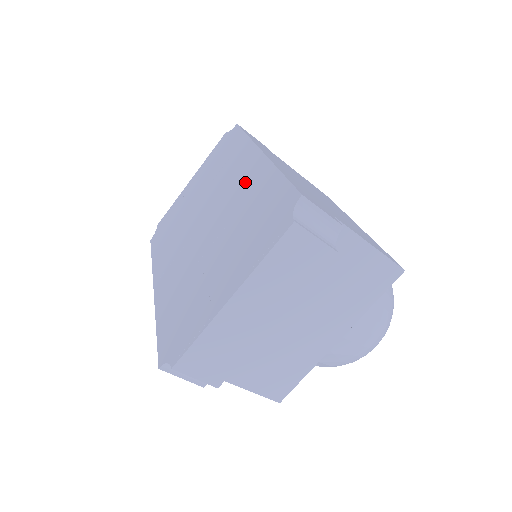
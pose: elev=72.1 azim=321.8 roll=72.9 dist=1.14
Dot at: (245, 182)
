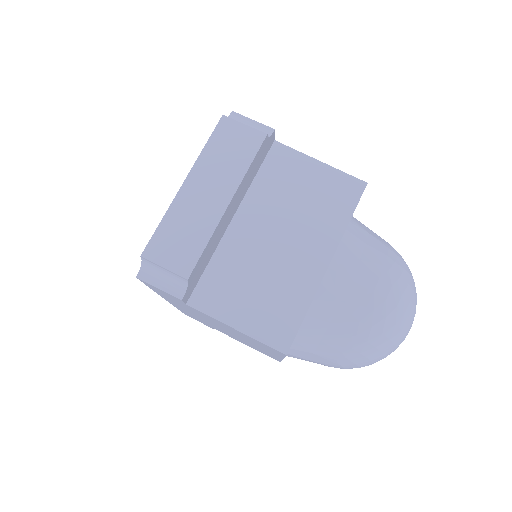
Dot at: occluded
